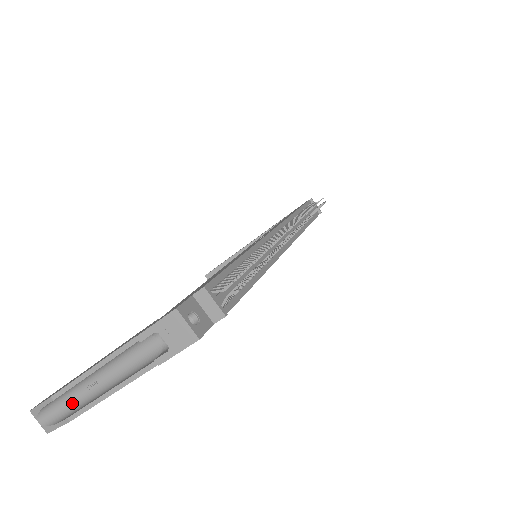
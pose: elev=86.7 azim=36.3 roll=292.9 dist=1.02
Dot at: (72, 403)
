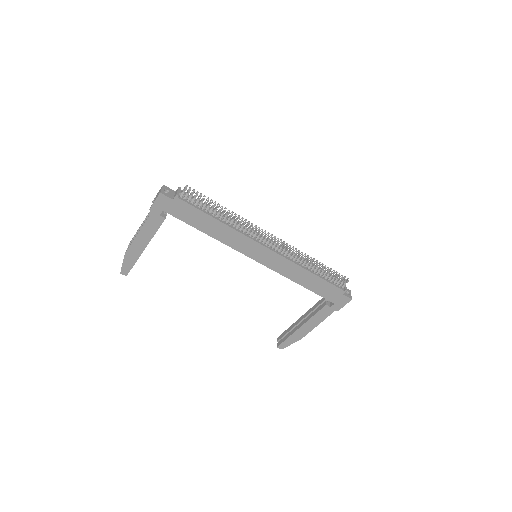
Dot at: occluded
